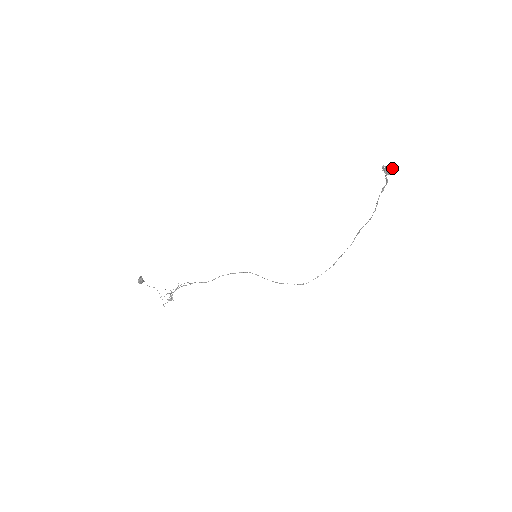
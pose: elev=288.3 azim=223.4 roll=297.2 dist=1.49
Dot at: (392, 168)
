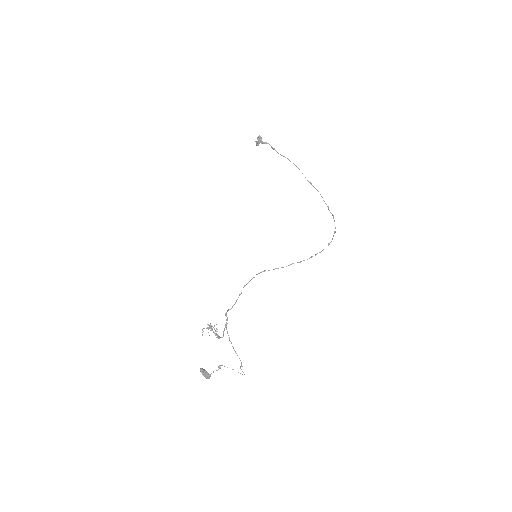
Dot at: (258, 137)
